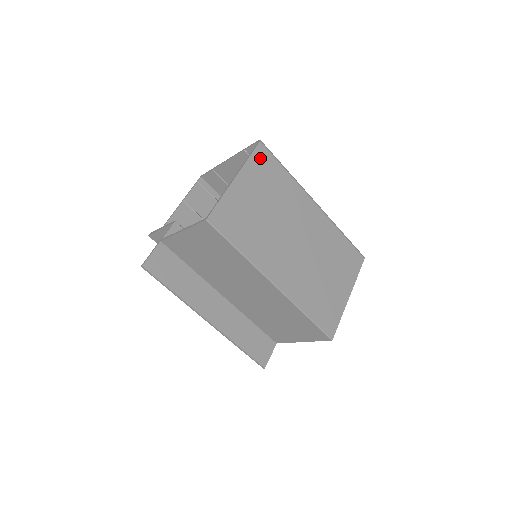
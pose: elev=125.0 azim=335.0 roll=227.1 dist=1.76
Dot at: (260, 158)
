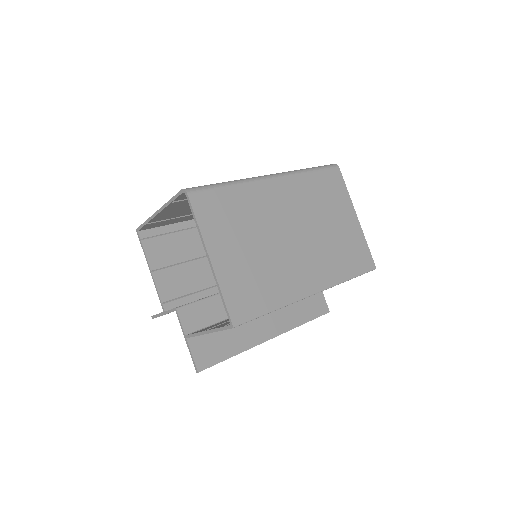
Dot at: (204, 209)
